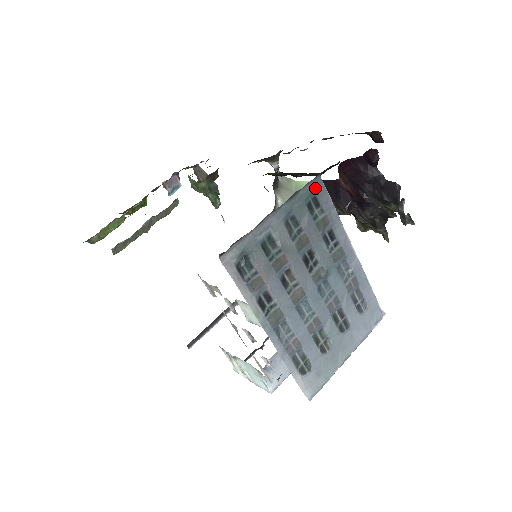
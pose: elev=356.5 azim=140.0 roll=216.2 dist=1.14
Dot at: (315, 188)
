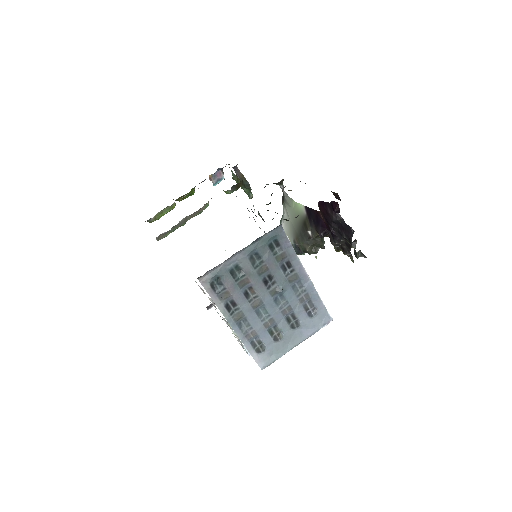
Dot at: (276, 234)
